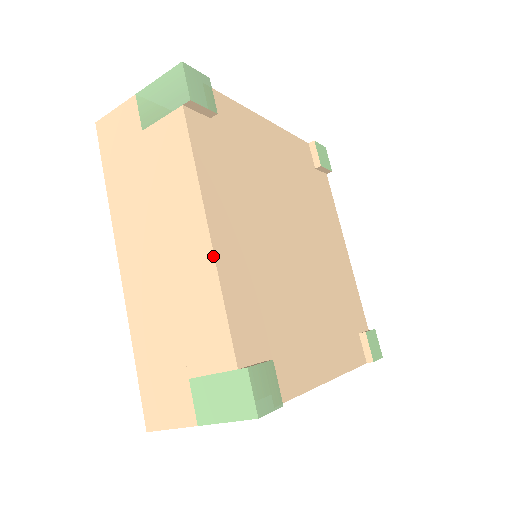
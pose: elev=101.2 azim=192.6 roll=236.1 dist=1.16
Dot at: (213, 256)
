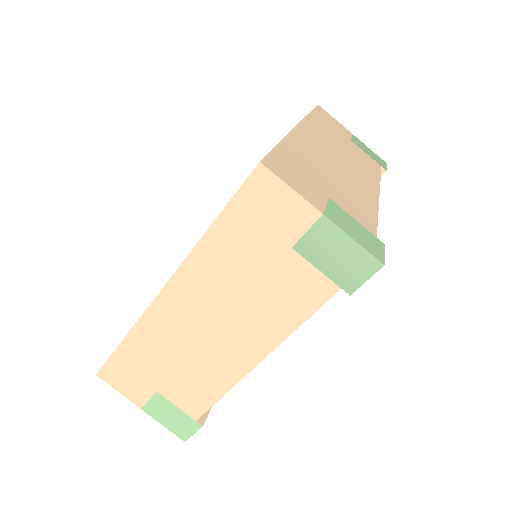
Dot at: (244, 376)
